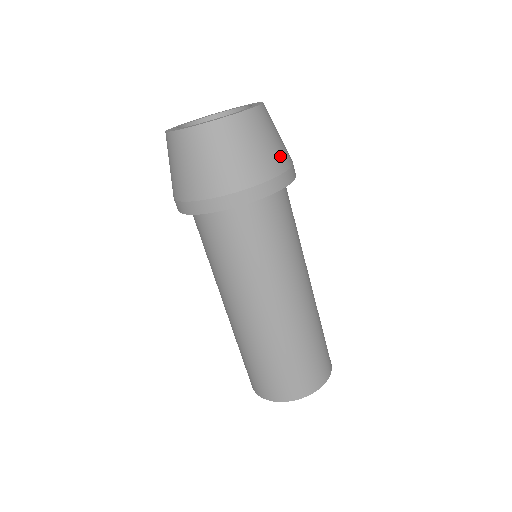
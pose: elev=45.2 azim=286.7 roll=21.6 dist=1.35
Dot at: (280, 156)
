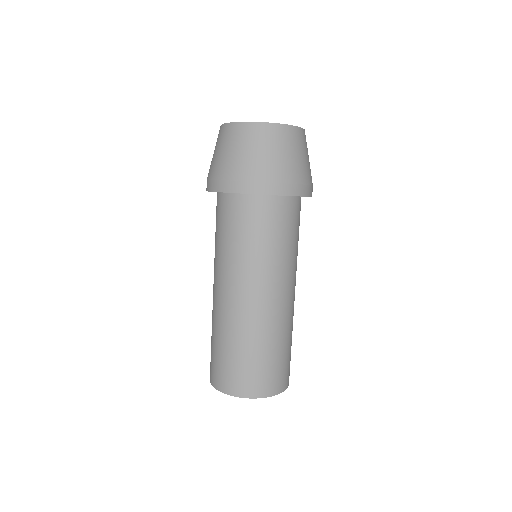
Dot at: (310, 172)
